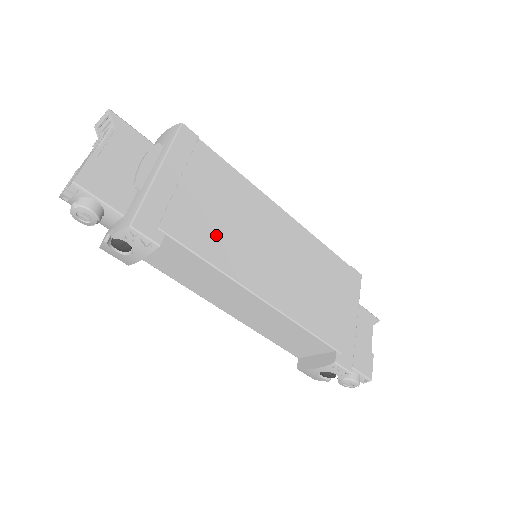
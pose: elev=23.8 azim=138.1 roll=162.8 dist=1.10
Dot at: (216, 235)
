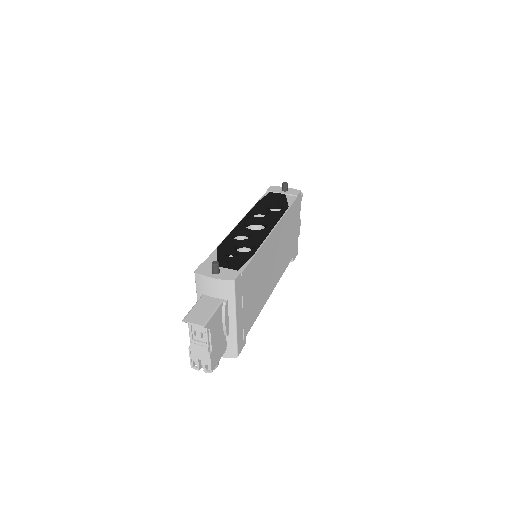
Dot at: (257, 302)
